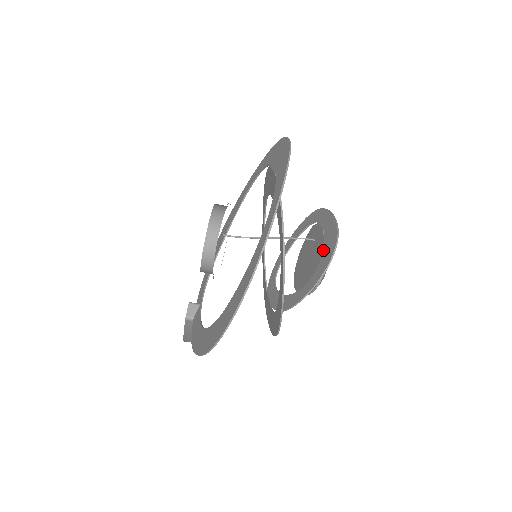
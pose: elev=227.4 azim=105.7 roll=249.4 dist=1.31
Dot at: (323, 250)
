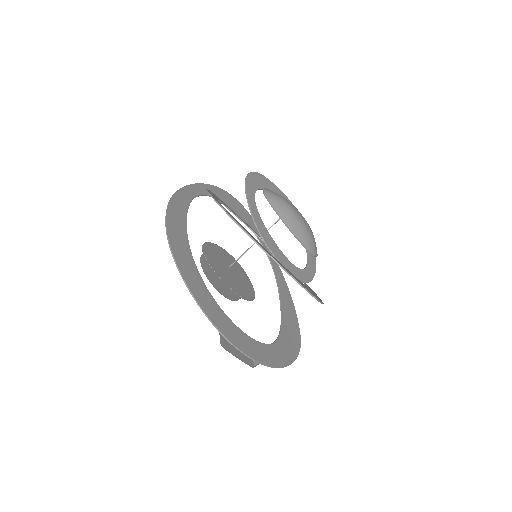
Dot at: (262, 189)
